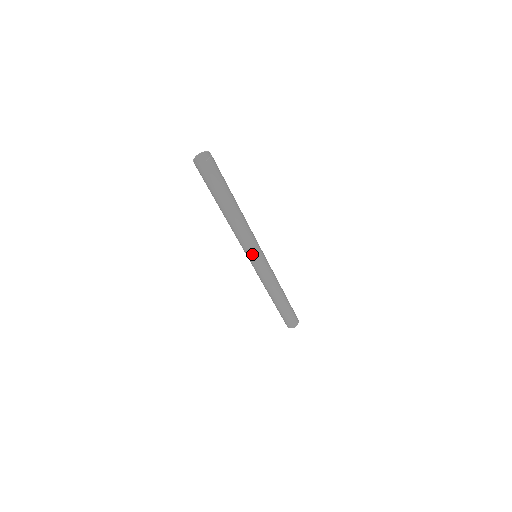
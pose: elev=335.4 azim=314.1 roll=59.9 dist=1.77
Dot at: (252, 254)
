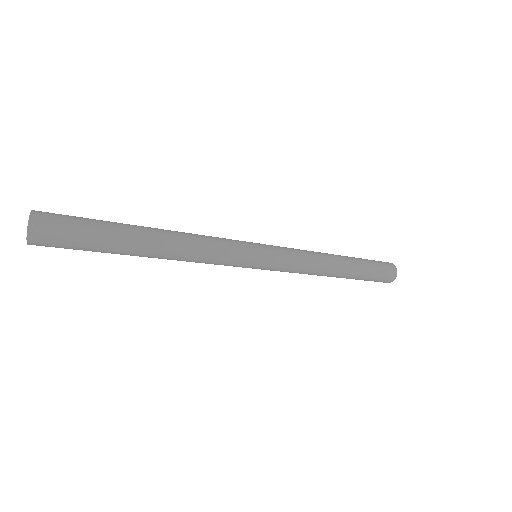
Dot at: (239, 266)
